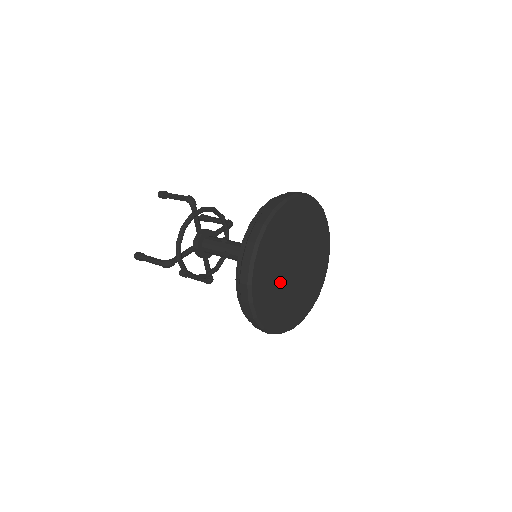
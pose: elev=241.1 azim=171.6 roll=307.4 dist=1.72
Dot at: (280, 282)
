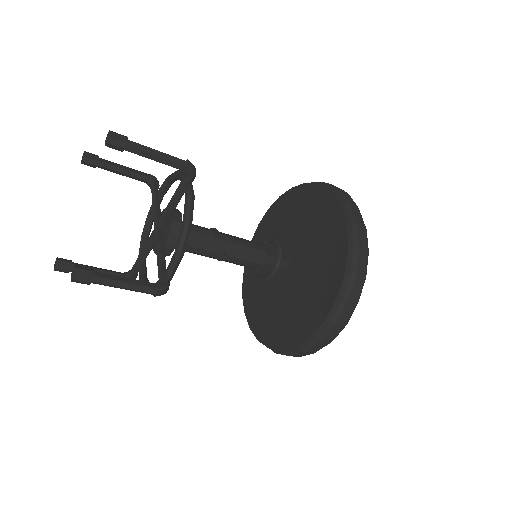
Dot at: occluded
